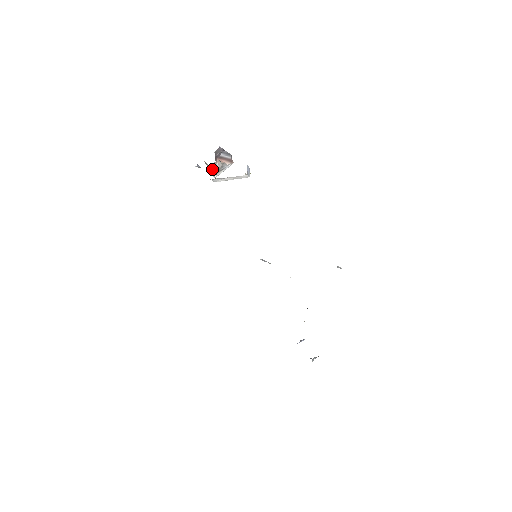
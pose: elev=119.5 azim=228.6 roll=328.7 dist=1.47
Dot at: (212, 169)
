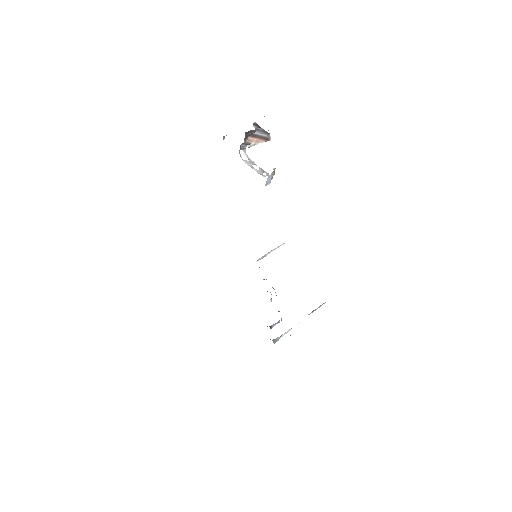
Dot at: (243, 143)
